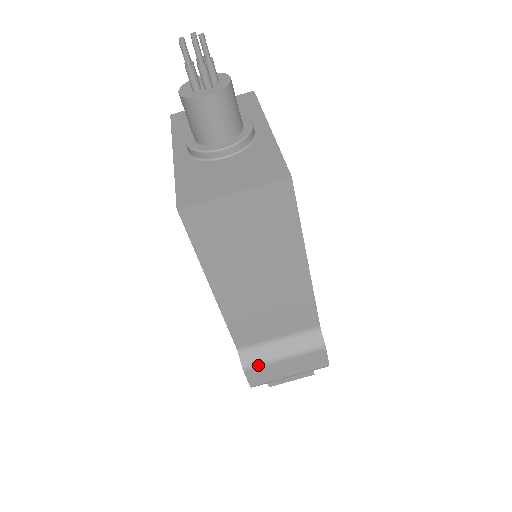
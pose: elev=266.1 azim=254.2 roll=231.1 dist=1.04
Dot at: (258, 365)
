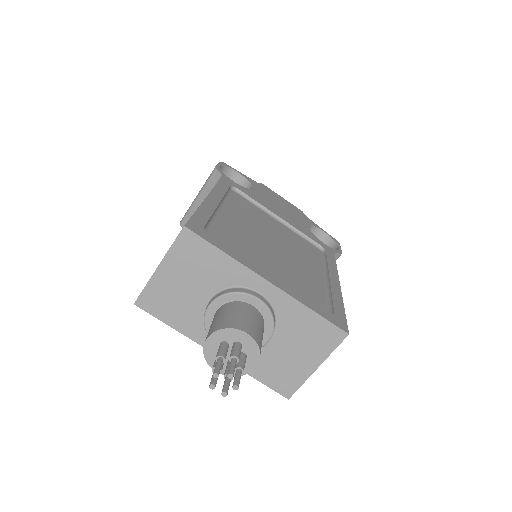
Dot at: occluded
